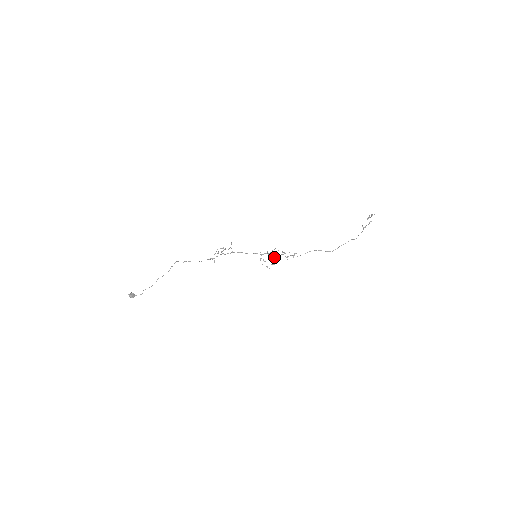
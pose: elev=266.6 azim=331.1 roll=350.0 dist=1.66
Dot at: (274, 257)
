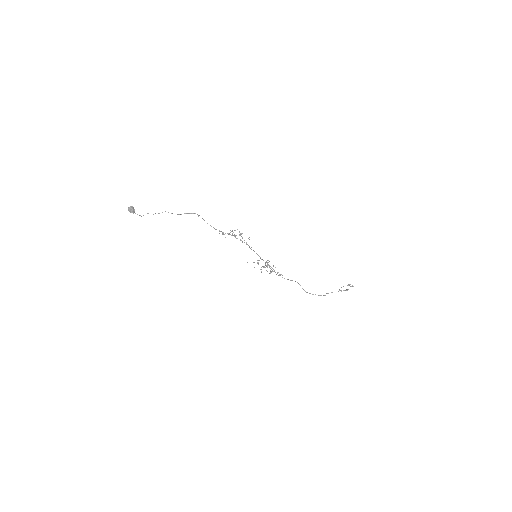
Dot at: occluded
